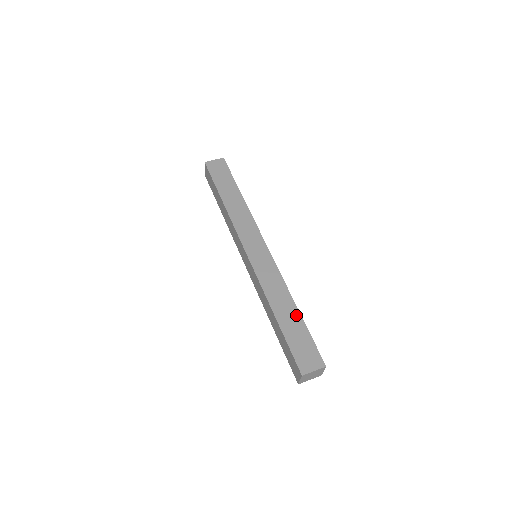
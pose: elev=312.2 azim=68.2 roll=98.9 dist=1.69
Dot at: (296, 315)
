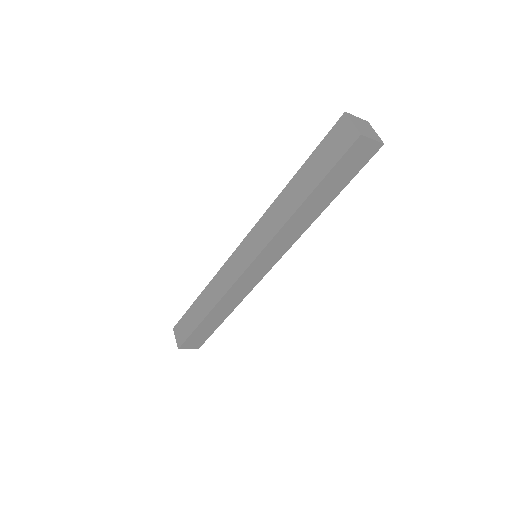
Dot at: occluded
